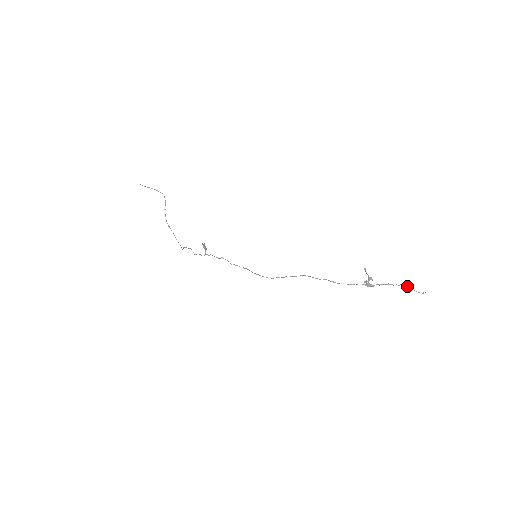
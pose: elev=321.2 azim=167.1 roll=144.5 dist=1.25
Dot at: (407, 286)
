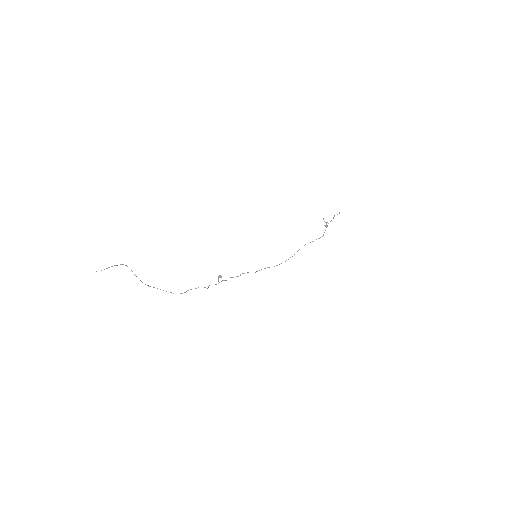
Dot at: (337, 214)
